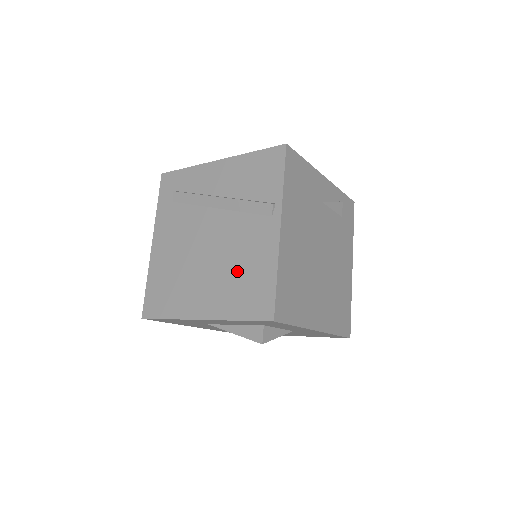
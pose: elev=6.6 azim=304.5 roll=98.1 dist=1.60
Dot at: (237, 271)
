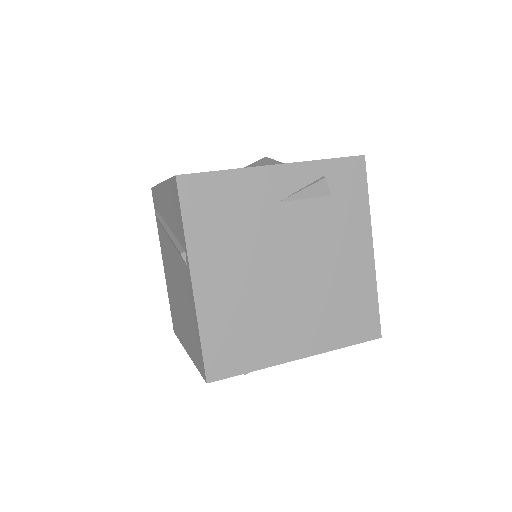
Dot at: (188, 317)
